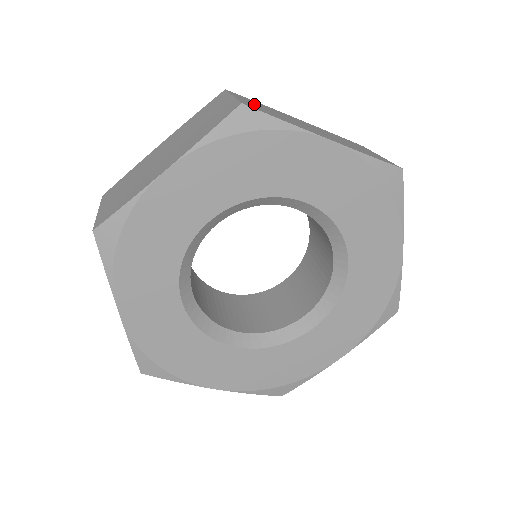
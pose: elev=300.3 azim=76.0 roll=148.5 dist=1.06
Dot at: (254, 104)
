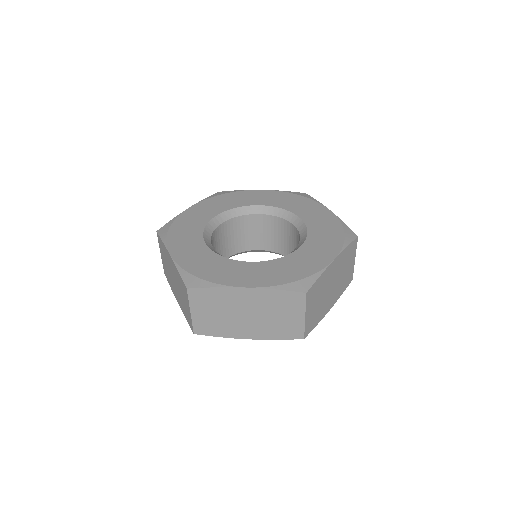
Dot at: occluded
